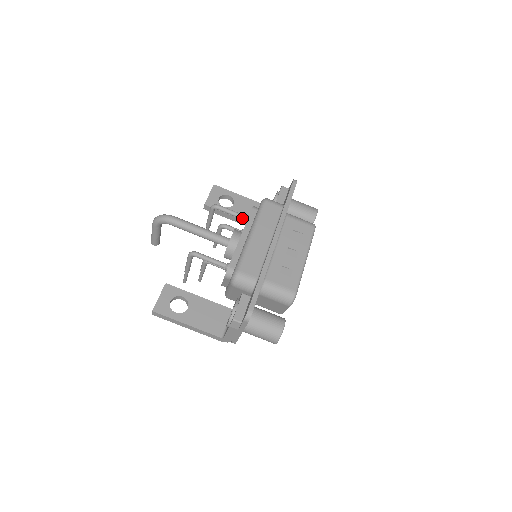
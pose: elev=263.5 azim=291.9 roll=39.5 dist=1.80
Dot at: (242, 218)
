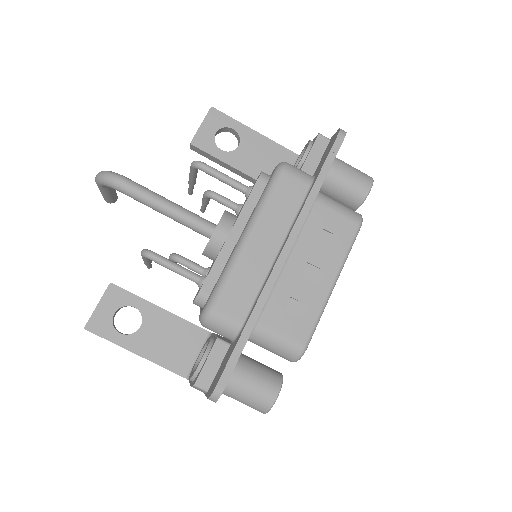
Dot at: (241, 190)
